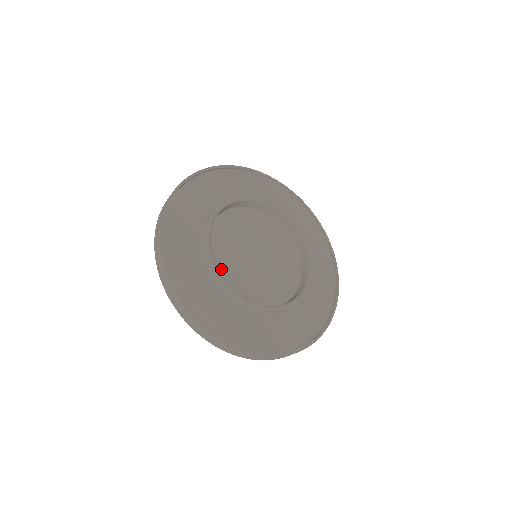
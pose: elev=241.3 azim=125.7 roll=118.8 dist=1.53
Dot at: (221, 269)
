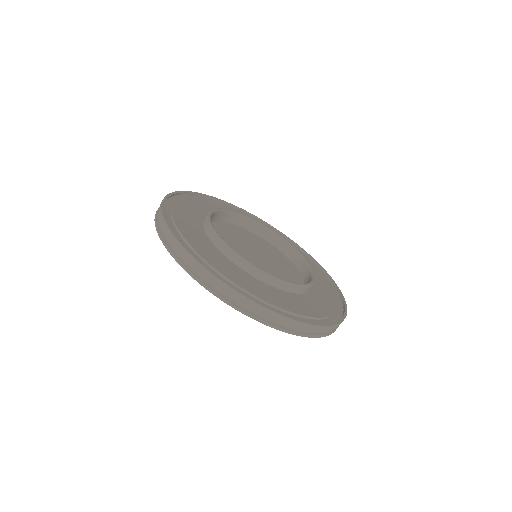
Dot at: occluded
